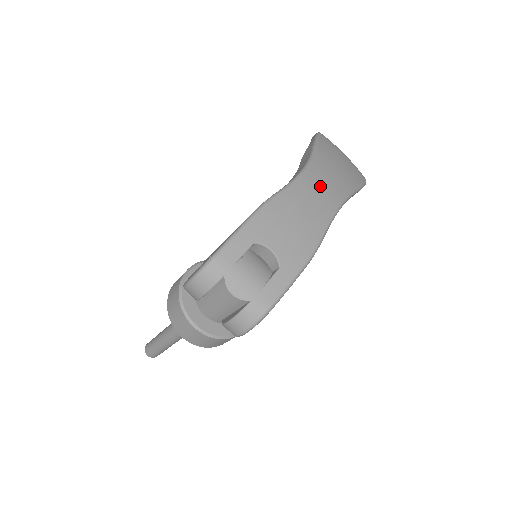
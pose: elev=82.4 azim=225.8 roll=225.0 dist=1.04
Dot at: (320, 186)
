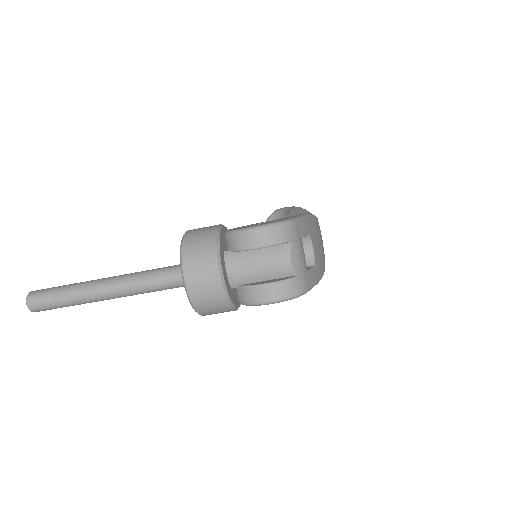
Dot at: occluded
